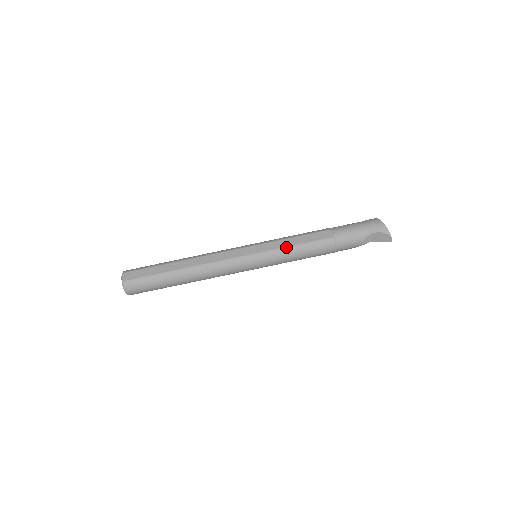
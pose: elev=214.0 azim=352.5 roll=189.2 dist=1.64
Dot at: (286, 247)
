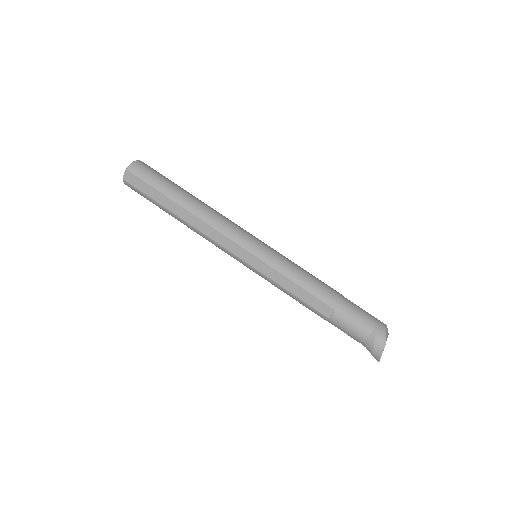
Dot at: (279, 285)
